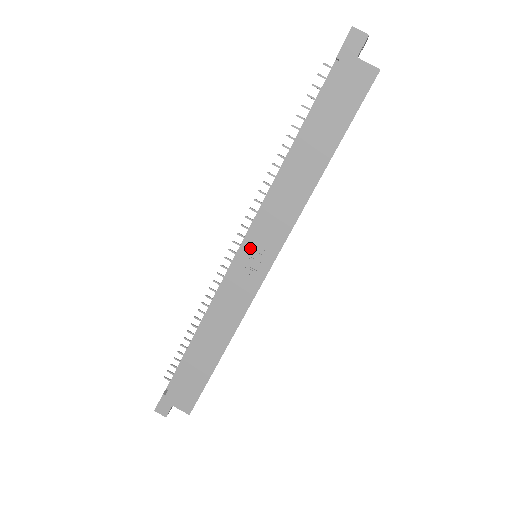
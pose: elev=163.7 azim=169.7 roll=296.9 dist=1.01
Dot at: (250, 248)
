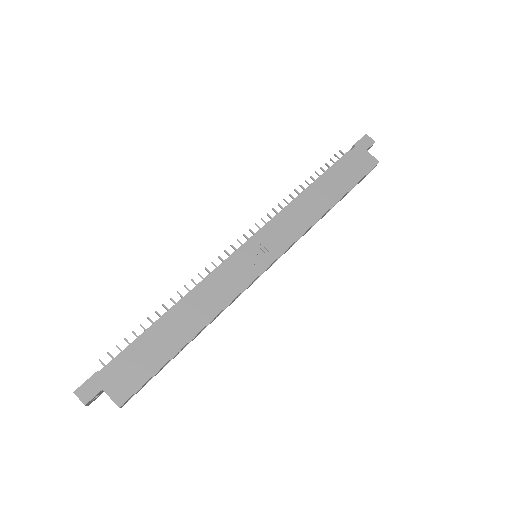
Dot at: (258, 242)
